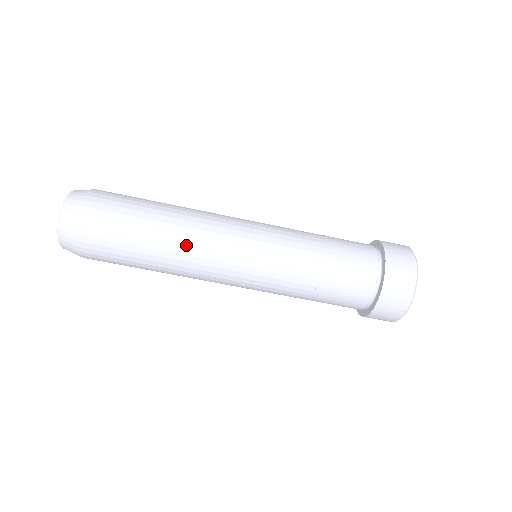
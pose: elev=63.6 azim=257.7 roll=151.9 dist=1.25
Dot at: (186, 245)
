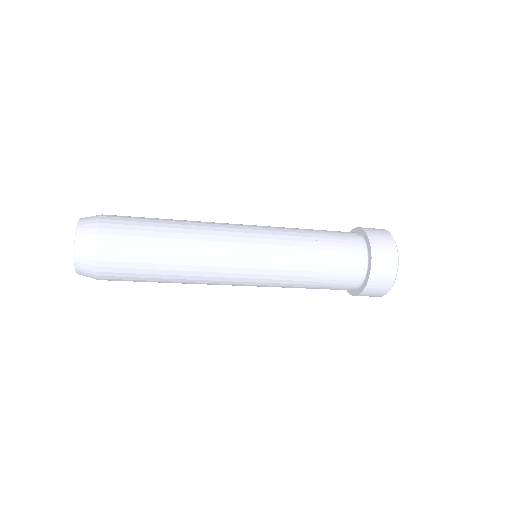
Dot at: (194, 281)
